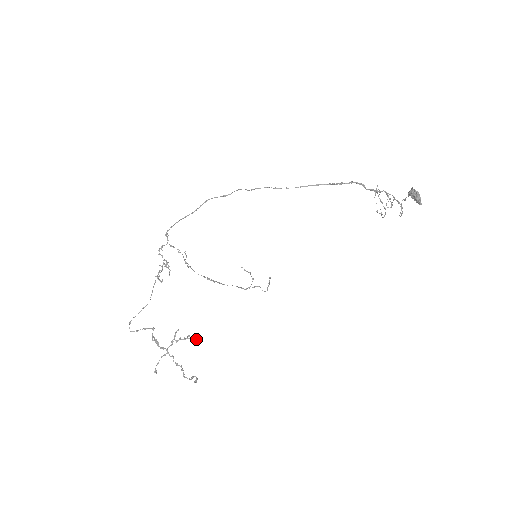
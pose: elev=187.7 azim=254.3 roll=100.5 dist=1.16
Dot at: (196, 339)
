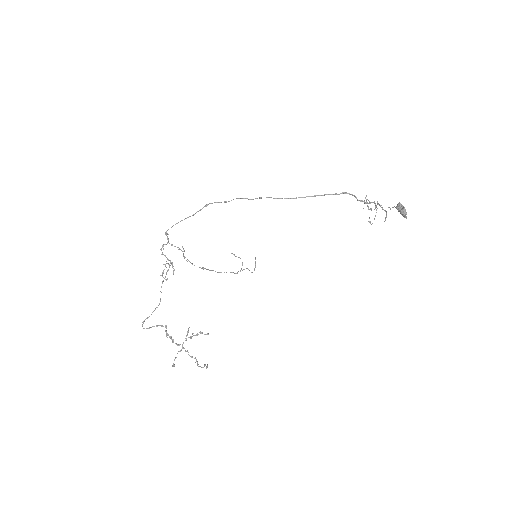
Dot at: (207, 334)
